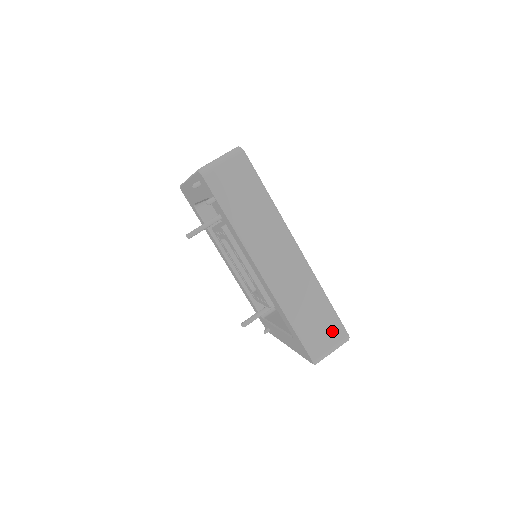
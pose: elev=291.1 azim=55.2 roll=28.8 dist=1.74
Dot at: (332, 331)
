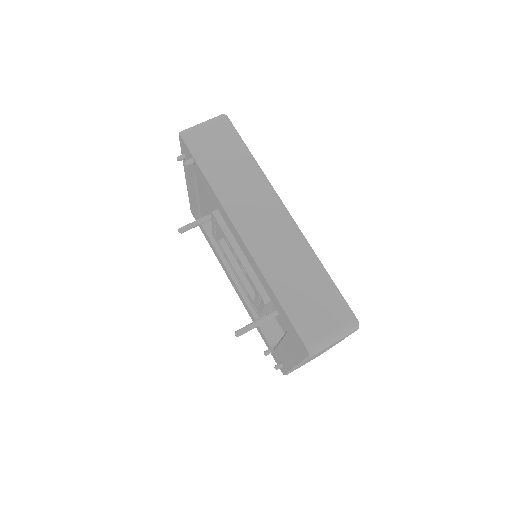
Dot at: (332, 310)
